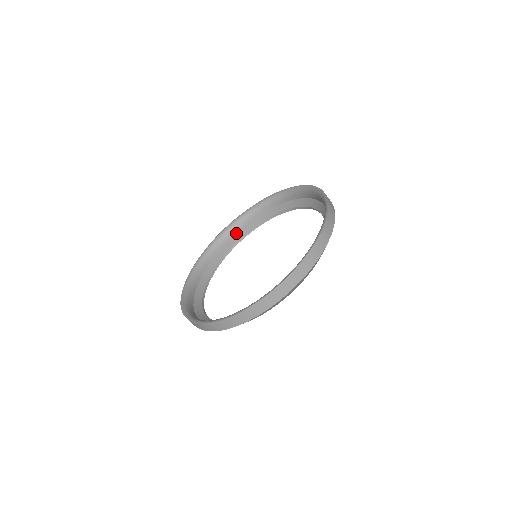
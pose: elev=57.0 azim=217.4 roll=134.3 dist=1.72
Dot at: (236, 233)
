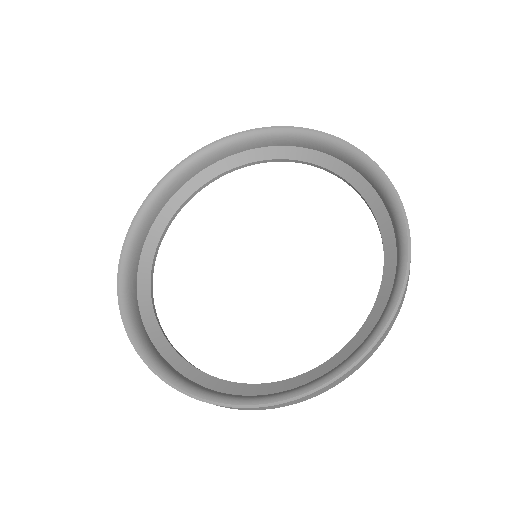
Dot at: (191, 178)
